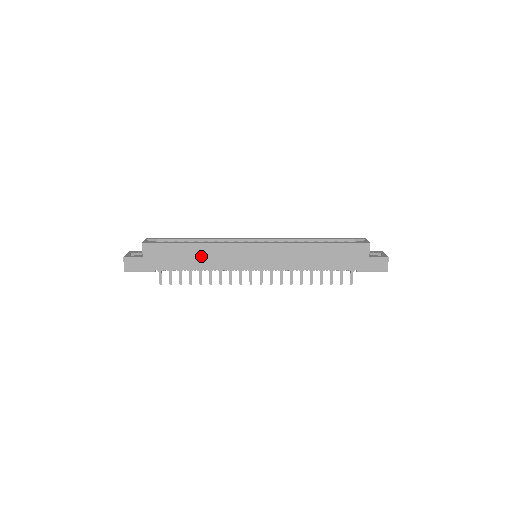
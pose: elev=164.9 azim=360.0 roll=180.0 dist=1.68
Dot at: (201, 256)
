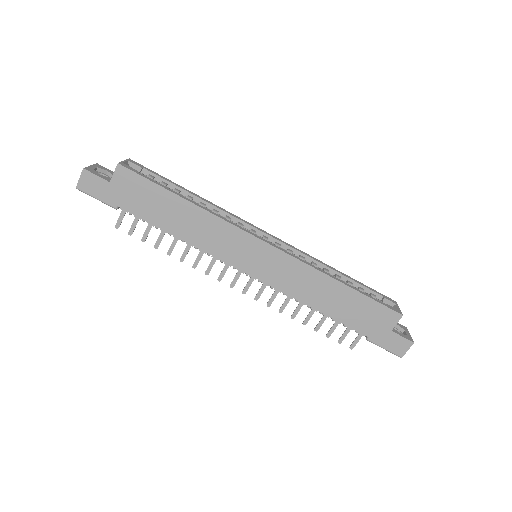
Dot at: (187, 221)
